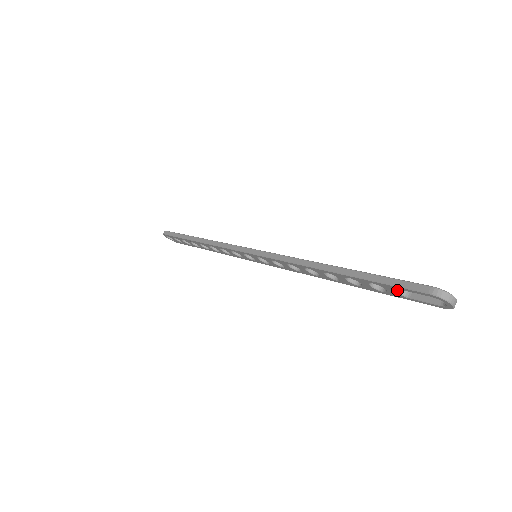
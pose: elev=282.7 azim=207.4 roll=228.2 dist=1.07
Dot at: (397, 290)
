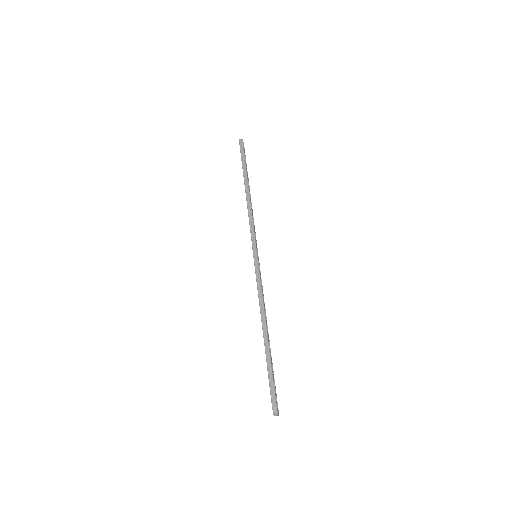
Dot at: occluded
